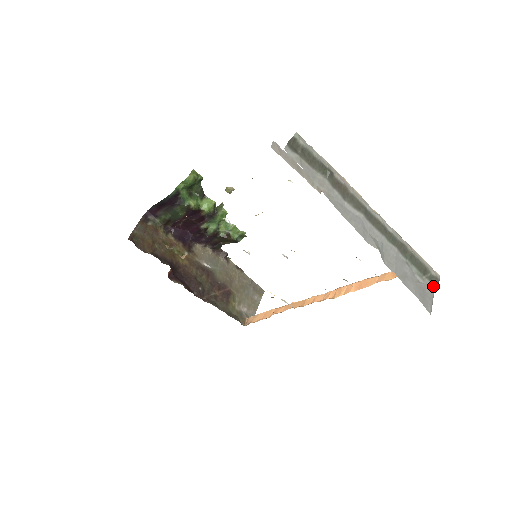
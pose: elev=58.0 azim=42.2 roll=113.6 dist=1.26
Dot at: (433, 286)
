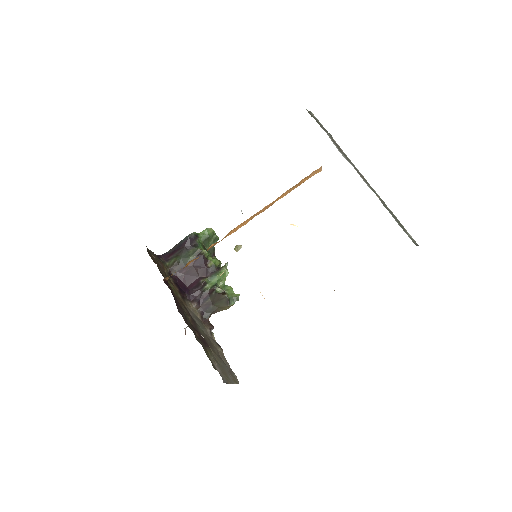
Dot at: occluded
